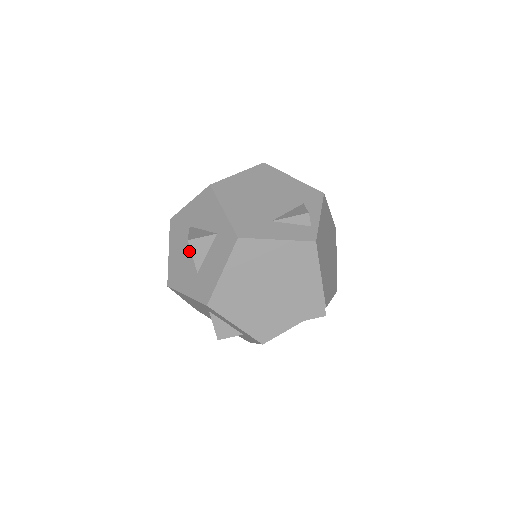
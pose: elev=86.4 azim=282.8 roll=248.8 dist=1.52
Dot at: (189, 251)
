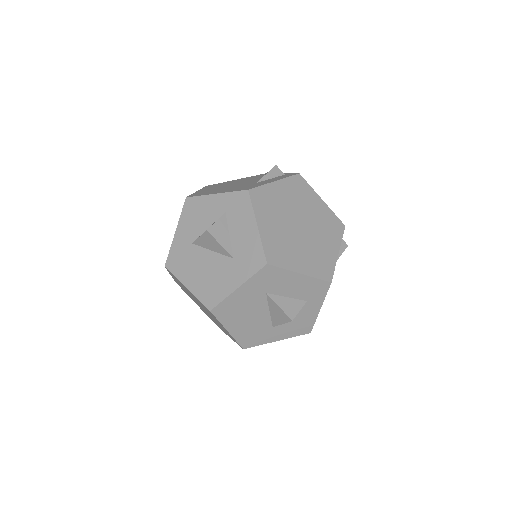
Dot at: (209, 257)
